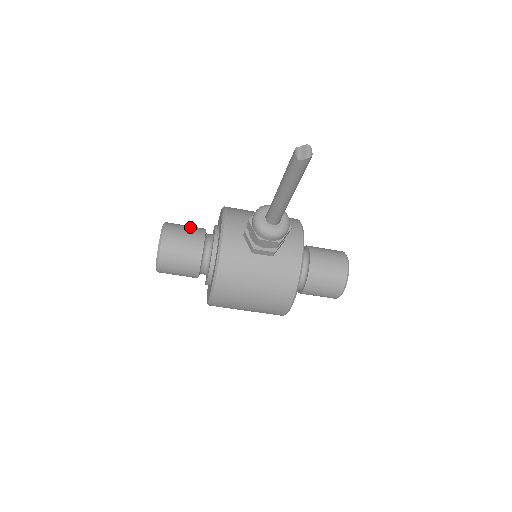
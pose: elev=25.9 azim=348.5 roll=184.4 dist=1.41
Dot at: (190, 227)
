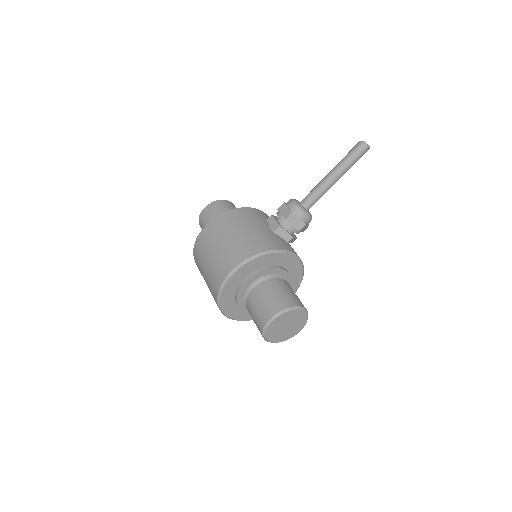
Dot at: occluded
